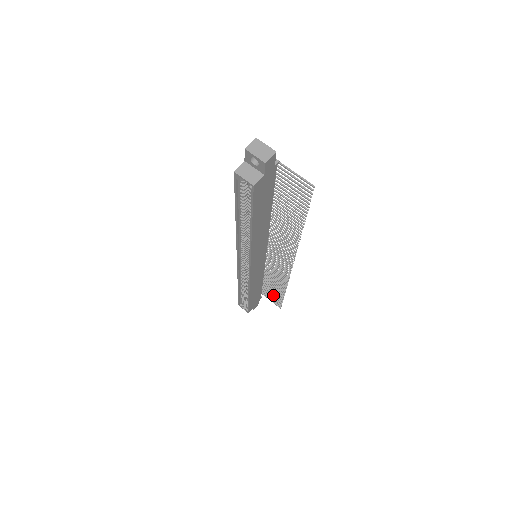
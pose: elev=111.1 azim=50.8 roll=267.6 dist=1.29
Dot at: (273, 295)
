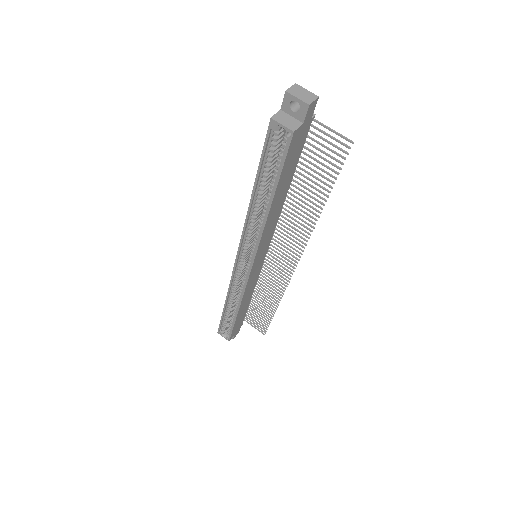
Dot at: (258, 318)
